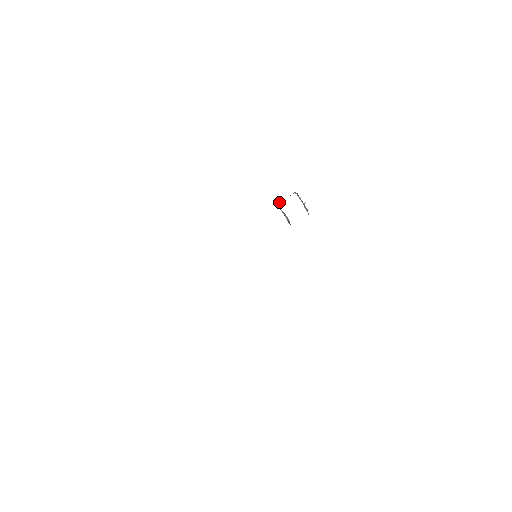
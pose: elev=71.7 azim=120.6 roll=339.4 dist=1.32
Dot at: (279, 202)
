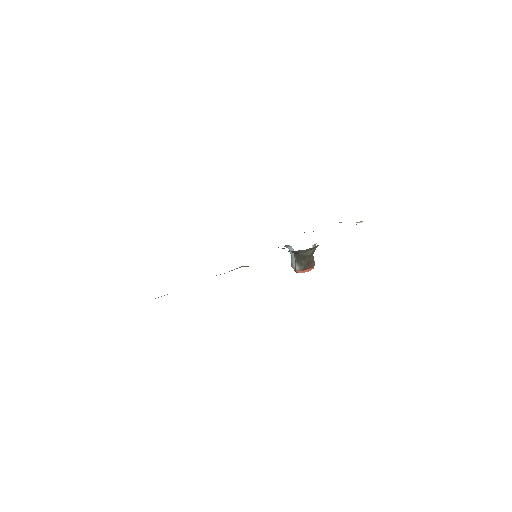
Dot at: occluded
